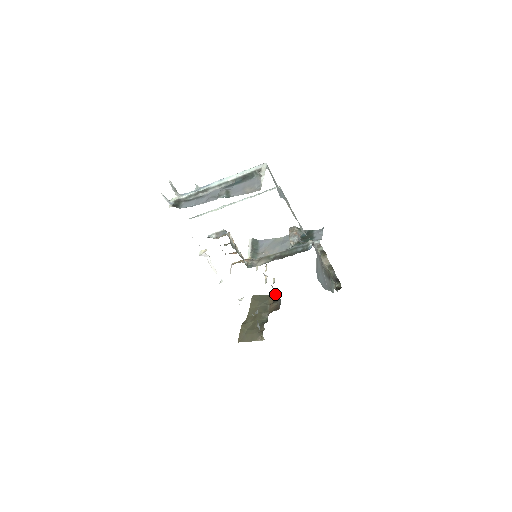
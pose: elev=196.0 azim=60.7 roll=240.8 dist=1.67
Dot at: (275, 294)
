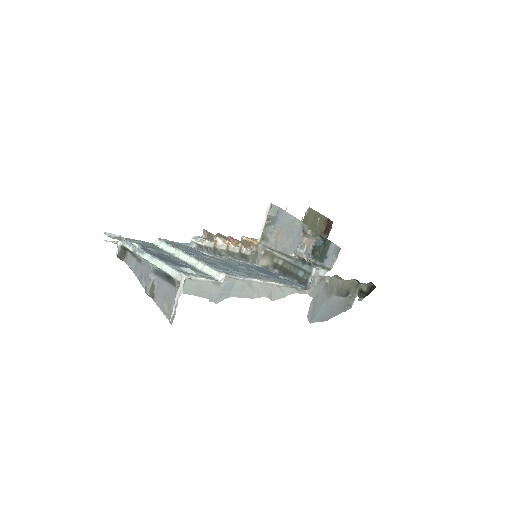
Dot at: (328, 222)
